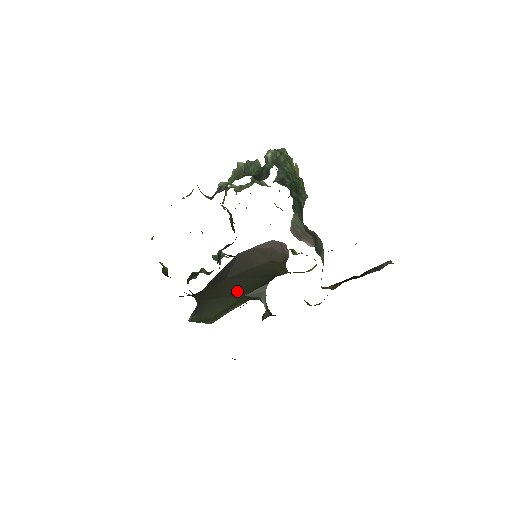
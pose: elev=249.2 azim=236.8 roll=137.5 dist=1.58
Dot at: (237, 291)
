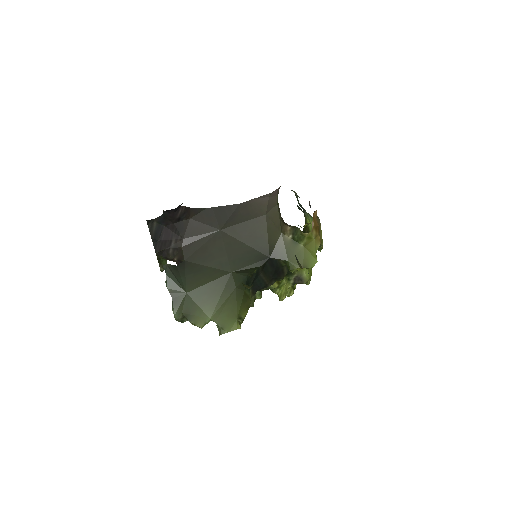
Dot at: (226, 259)
